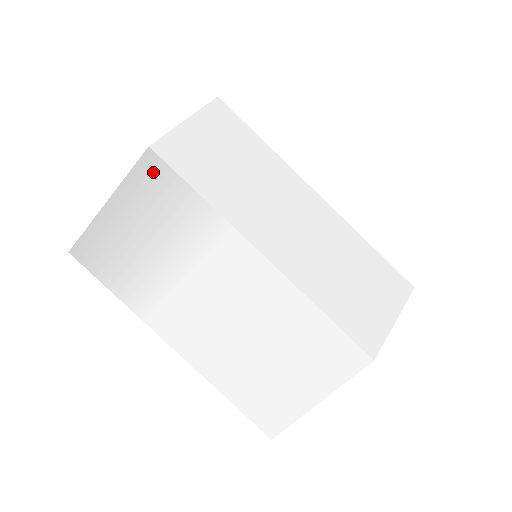
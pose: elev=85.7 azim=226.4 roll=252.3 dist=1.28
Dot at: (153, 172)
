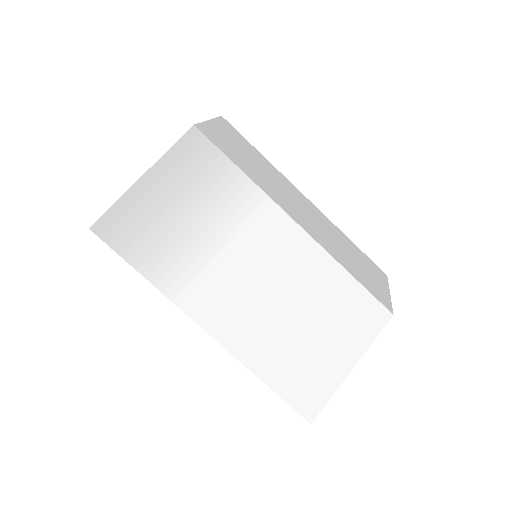
Dot at: (196, 147)
